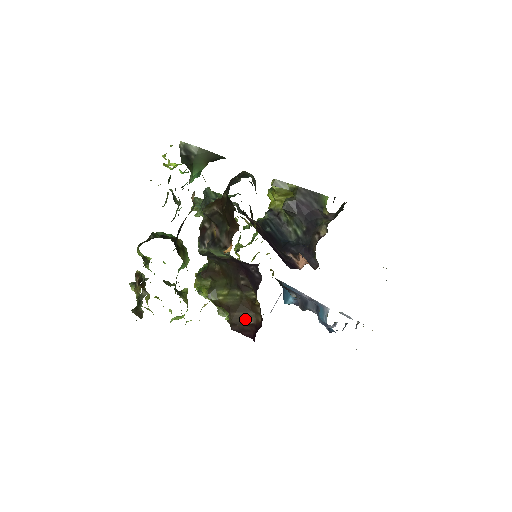
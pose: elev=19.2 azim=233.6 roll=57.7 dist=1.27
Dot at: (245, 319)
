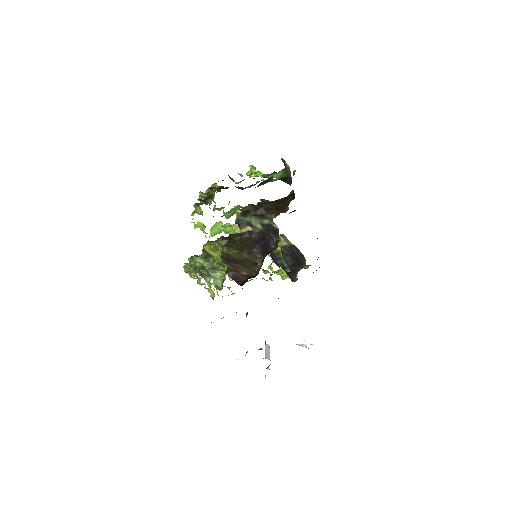
Dot at: (242, 271)
